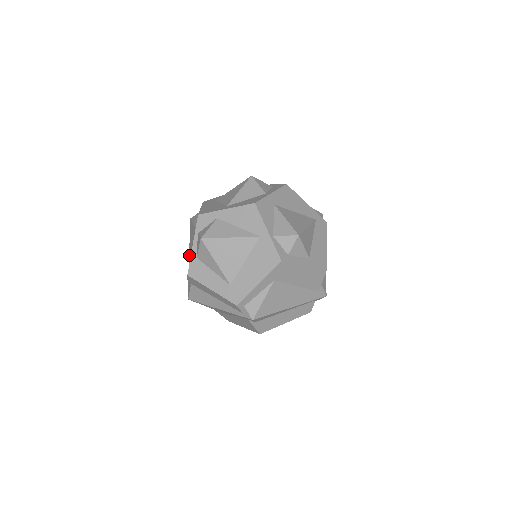
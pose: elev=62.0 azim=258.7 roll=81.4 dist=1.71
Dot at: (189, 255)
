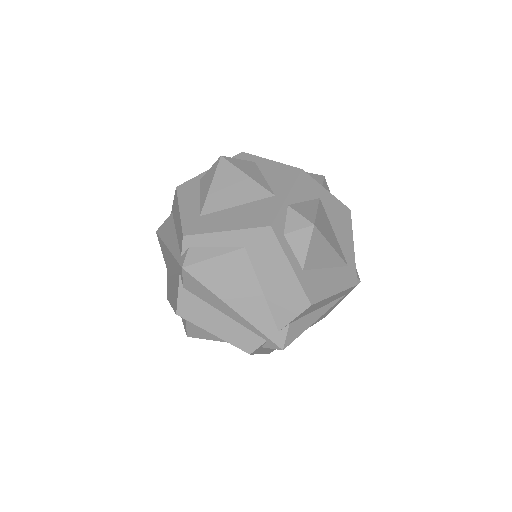
Dot at: occluded
